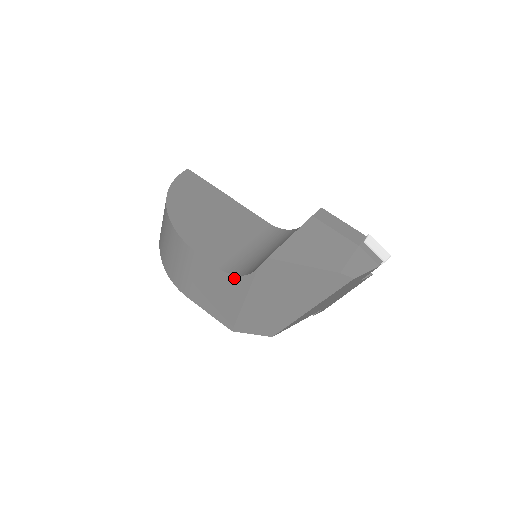
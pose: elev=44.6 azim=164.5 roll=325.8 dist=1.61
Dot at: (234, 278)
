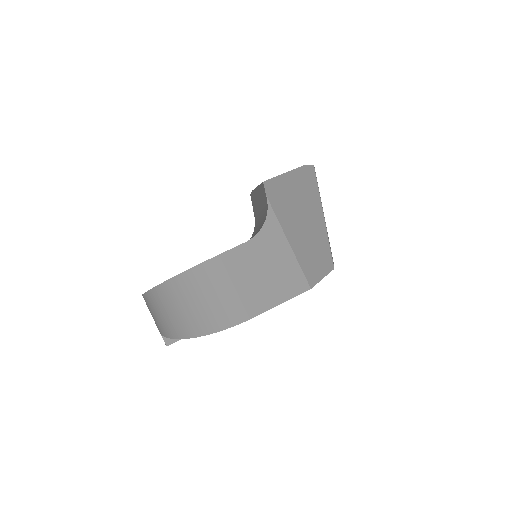
Dot at: (263, 232)
